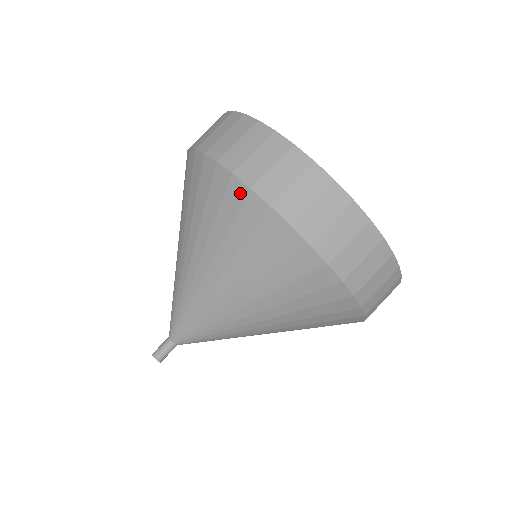
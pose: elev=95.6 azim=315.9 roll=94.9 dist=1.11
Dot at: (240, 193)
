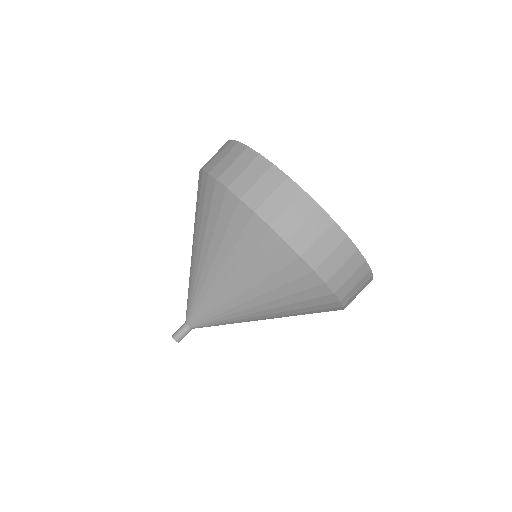
Dot at: (290, 257)
